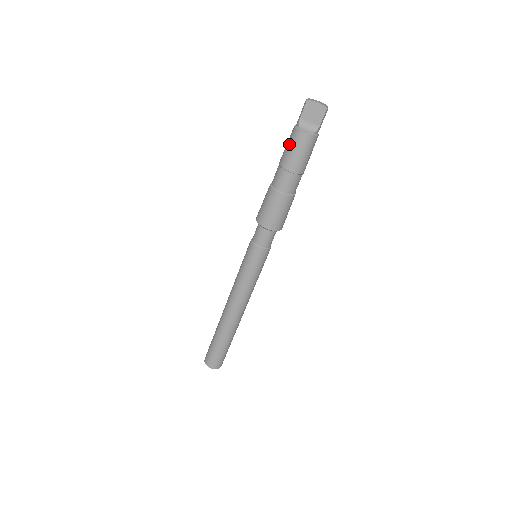
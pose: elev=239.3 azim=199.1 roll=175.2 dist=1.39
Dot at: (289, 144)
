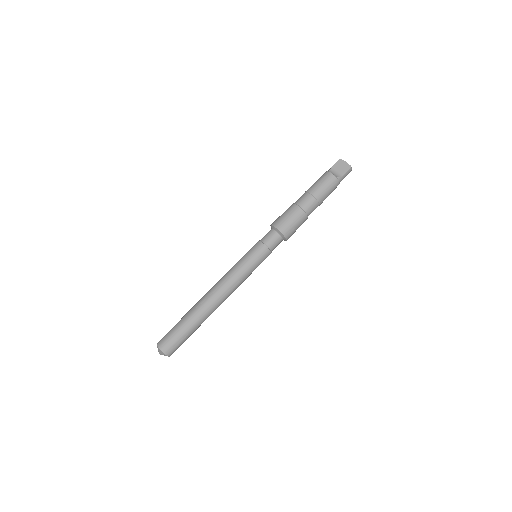
Dot at: (318, 179)
